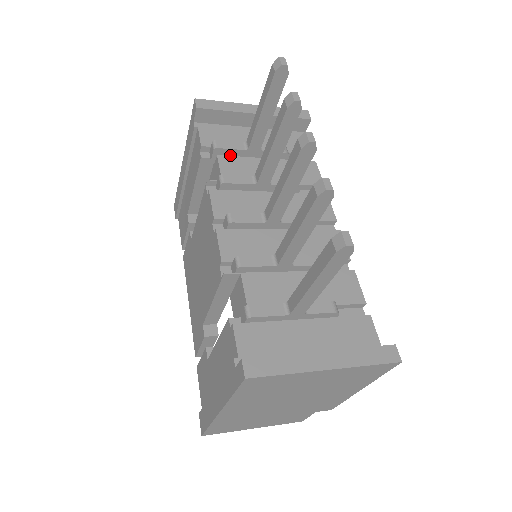
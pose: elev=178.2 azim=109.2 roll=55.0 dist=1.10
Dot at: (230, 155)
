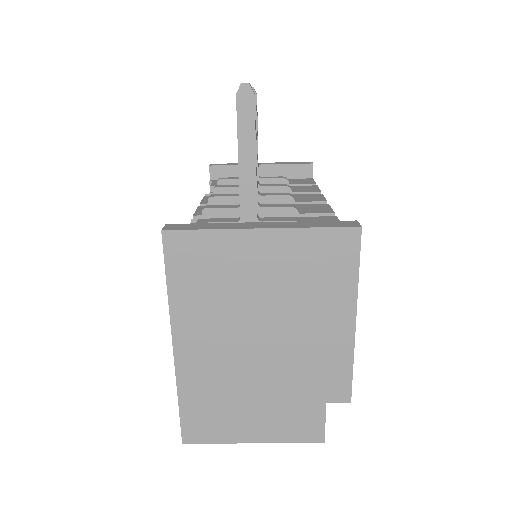
Dot at: occluded
